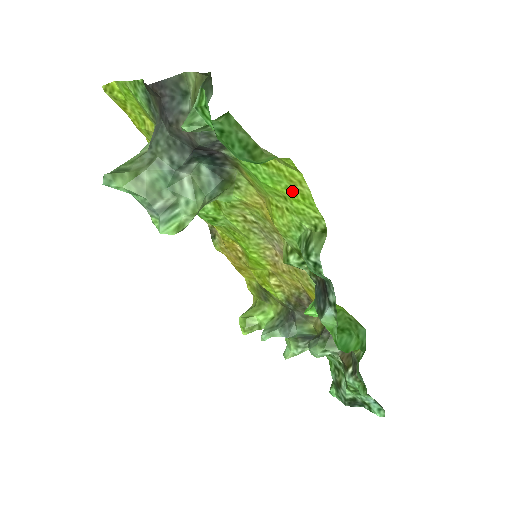
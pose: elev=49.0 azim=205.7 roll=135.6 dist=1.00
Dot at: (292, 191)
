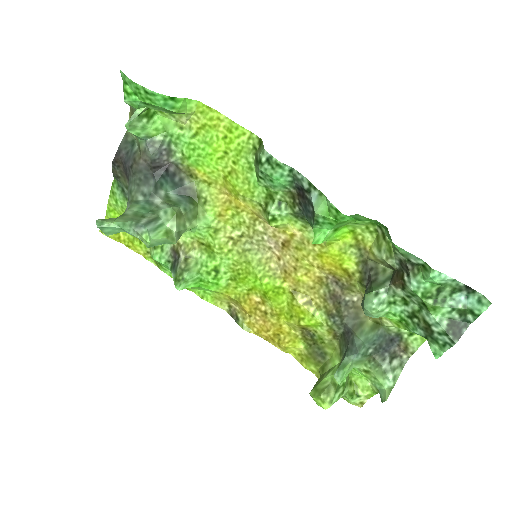
Dot at: (222, 136)
